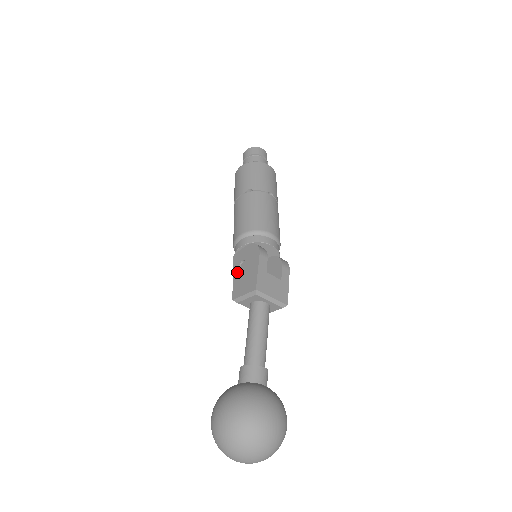
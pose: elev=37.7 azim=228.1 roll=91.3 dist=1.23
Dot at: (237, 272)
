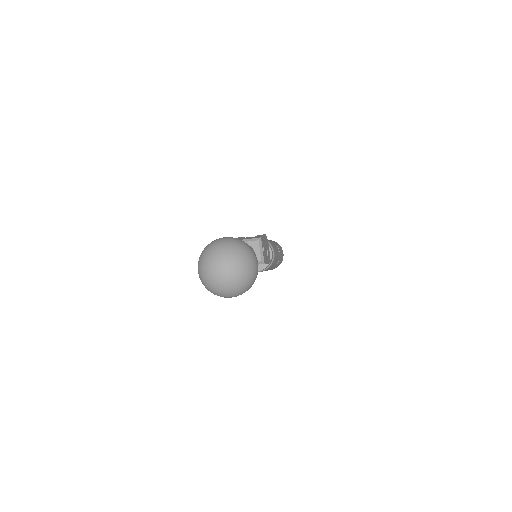
Dot at: occluded
